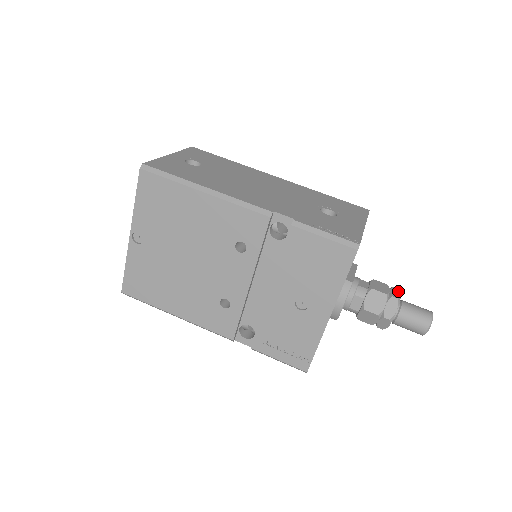
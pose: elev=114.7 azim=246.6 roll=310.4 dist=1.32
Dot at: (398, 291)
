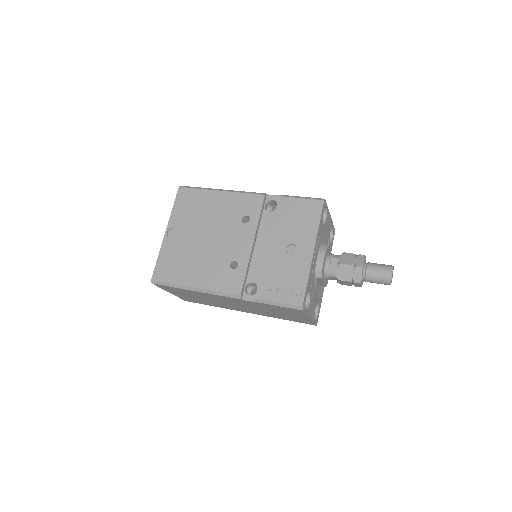
Dot at: occluded
